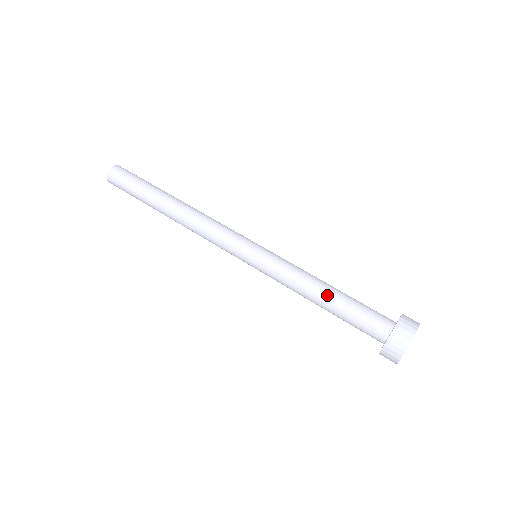
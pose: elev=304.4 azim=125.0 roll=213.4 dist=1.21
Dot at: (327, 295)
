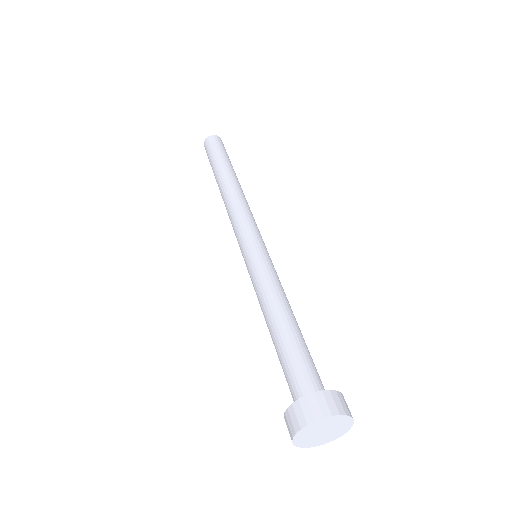
Dot at: (276, 324)
